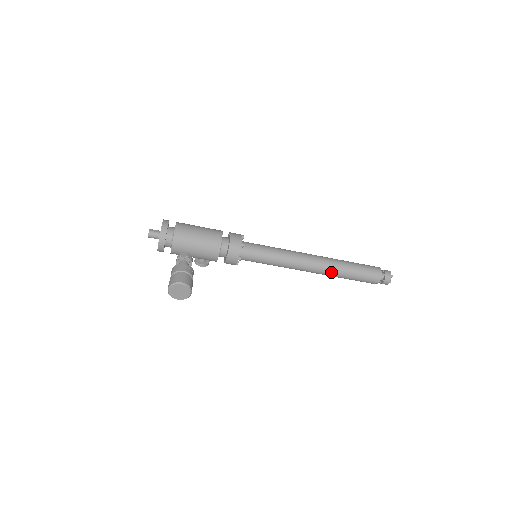
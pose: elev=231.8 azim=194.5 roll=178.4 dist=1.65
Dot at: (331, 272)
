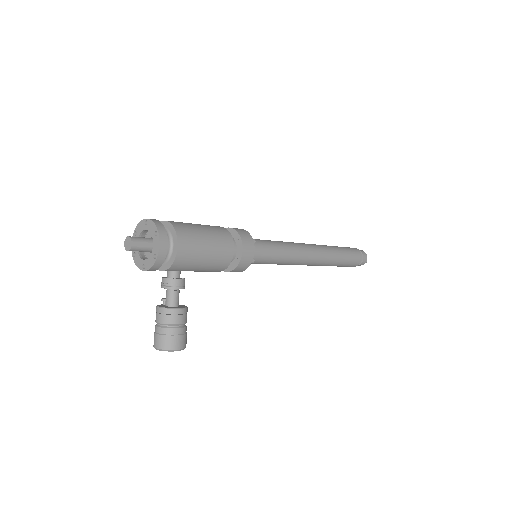
Dot at: occluded
